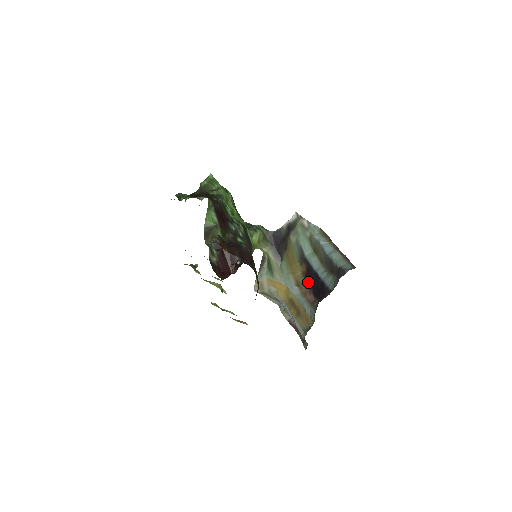
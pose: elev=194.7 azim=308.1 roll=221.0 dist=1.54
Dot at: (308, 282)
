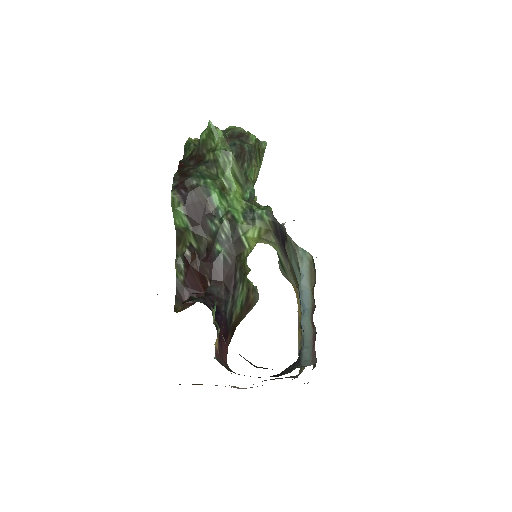
Dot at: occluded
